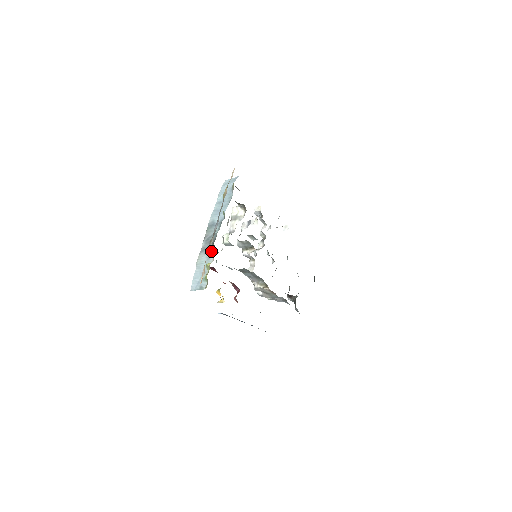
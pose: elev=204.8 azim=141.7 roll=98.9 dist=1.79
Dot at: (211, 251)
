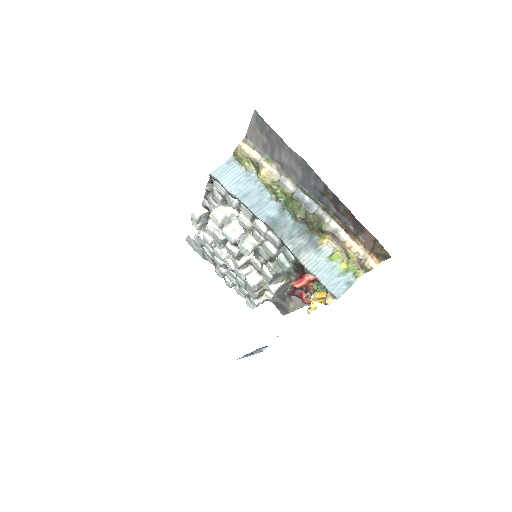
Dot at: (314, 243)
